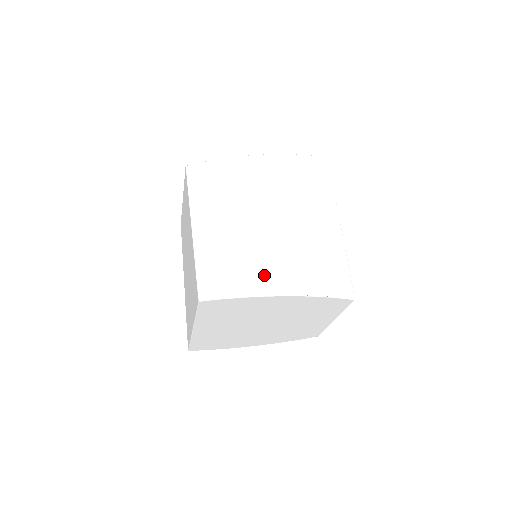
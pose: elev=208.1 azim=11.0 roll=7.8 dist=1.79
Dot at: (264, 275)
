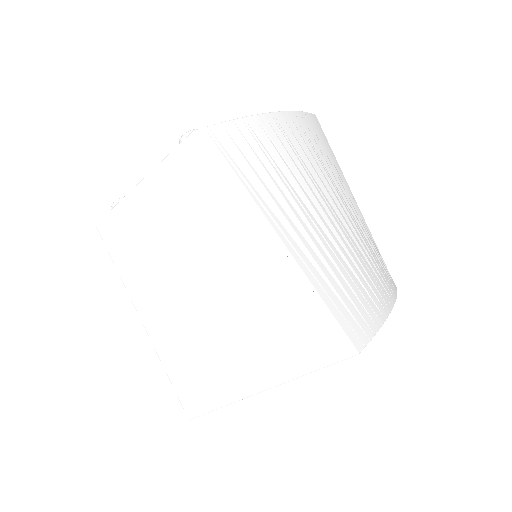
Dot at: (374, 287)
